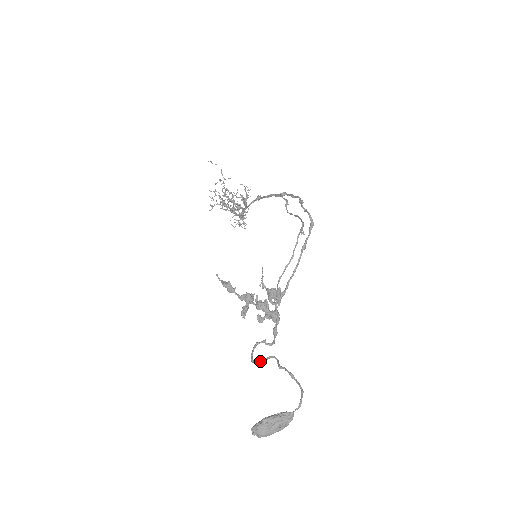
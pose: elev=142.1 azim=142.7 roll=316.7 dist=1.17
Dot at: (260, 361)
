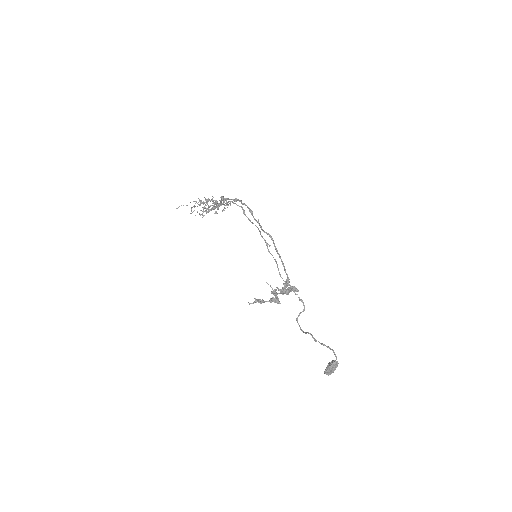
Dot at: (305, 333)
